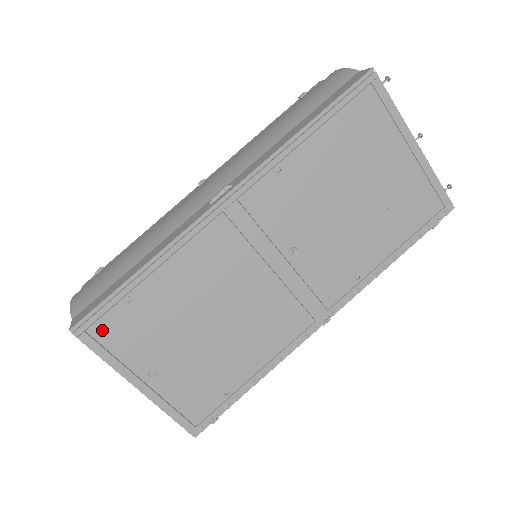
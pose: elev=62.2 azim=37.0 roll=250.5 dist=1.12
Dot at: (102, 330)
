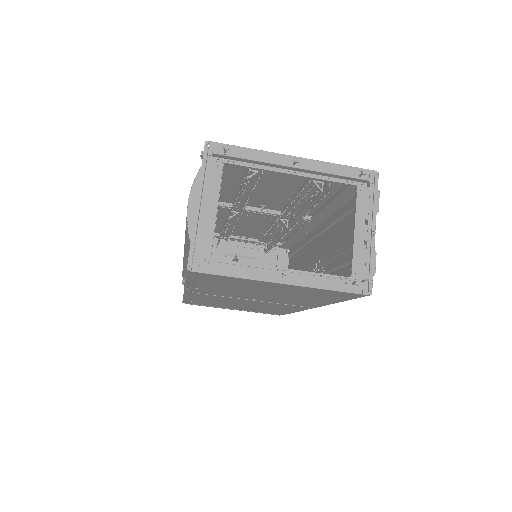
Dot at: occluded
